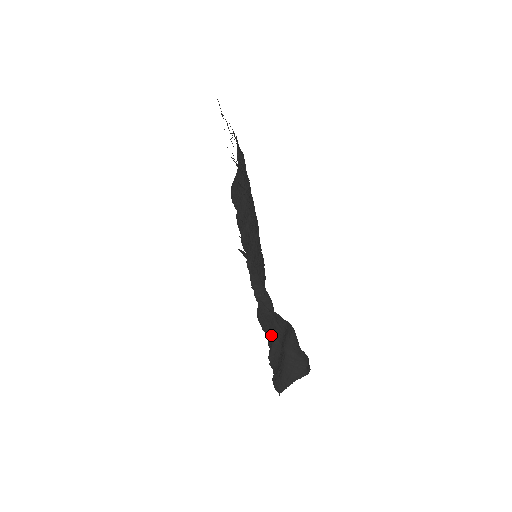
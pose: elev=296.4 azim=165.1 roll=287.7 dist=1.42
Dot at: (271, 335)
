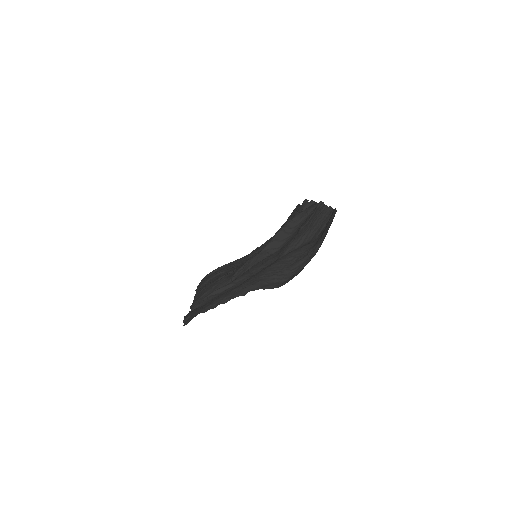
Dot at: (248, 270)
